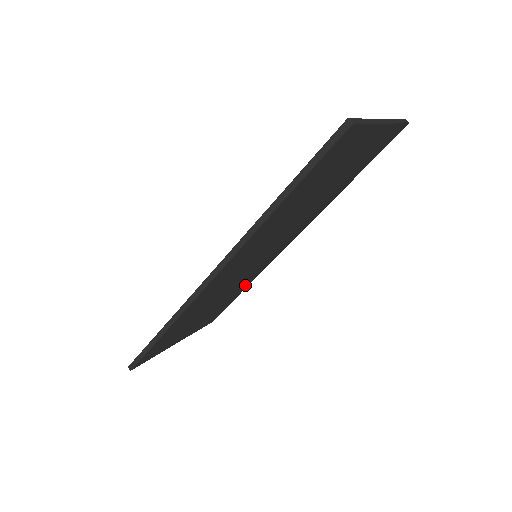
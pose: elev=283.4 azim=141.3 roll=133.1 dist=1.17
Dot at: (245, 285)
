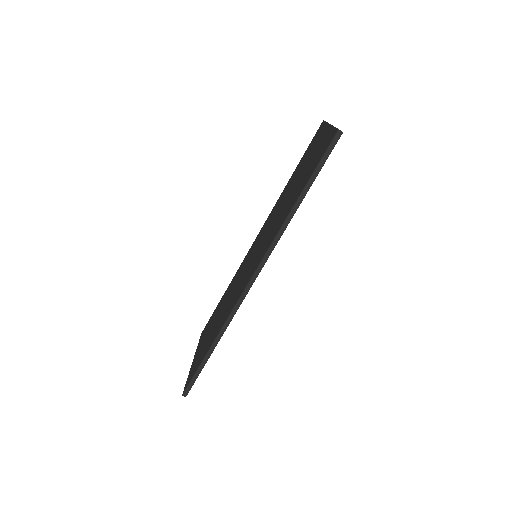
Dot at: occluded
